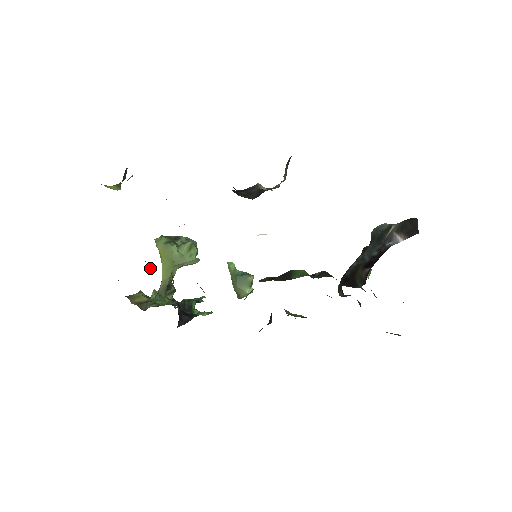
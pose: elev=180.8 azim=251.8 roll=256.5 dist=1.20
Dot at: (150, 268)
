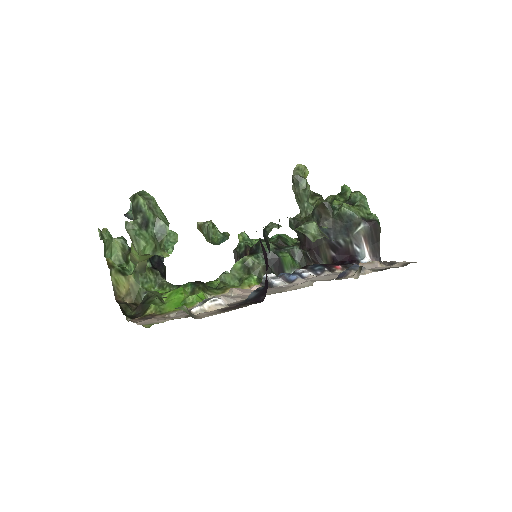
Dot at: (163, 299)
